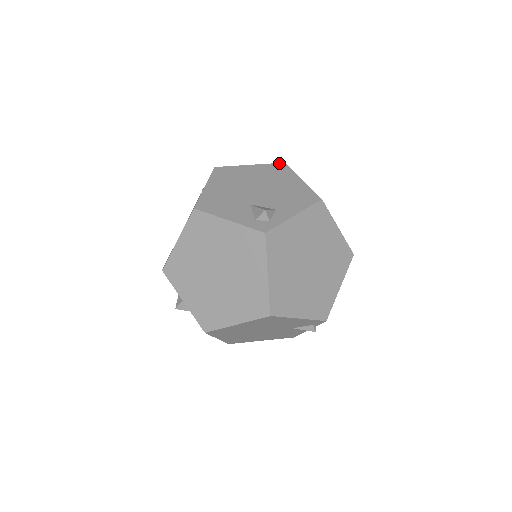
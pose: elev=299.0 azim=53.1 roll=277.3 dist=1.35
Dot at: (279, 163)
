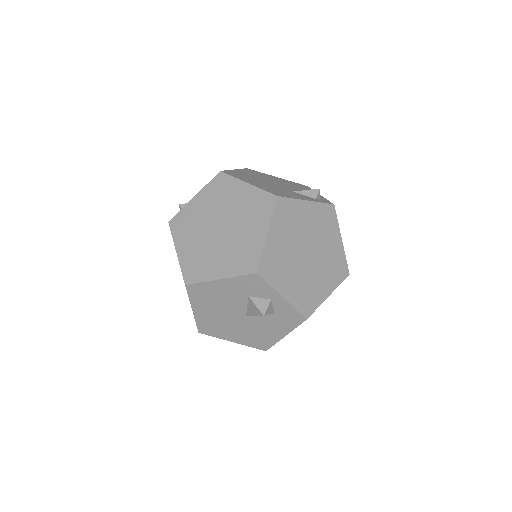
Dot at: (245, 168)
